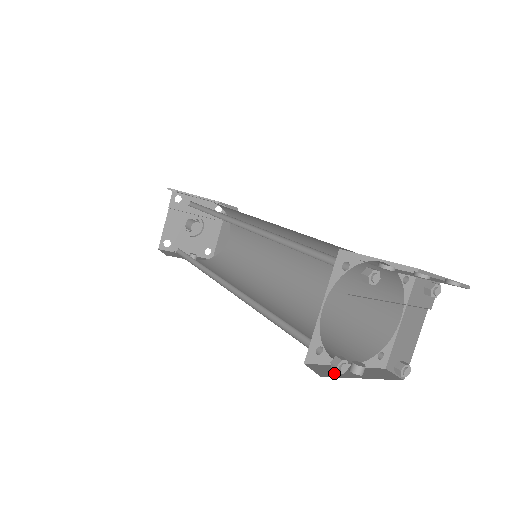
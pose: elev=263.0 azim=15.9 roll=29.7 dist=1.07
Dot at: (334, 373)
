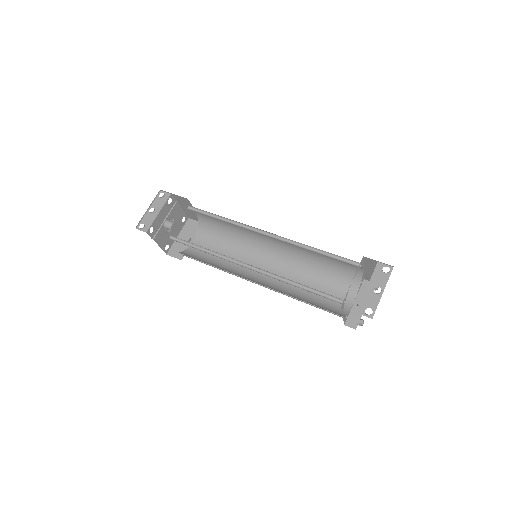
Dot at: (356, 318)
